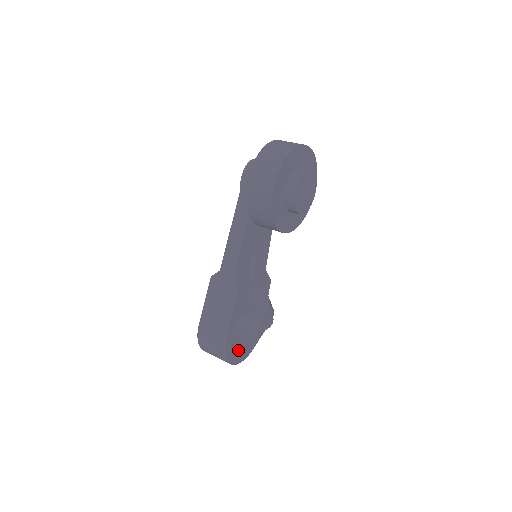
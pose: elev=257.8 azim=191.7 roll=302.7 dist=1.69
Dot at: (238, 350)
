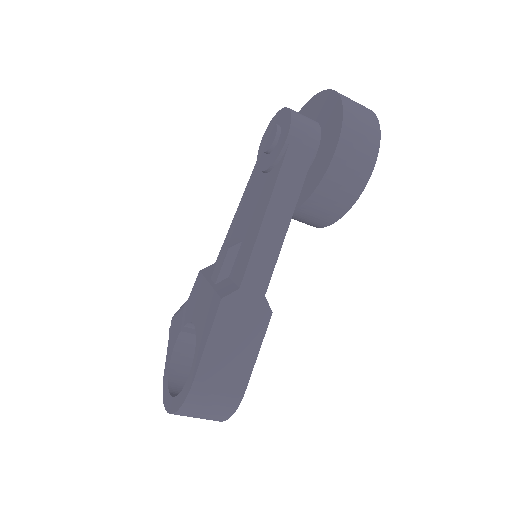
Dot at: occluded
